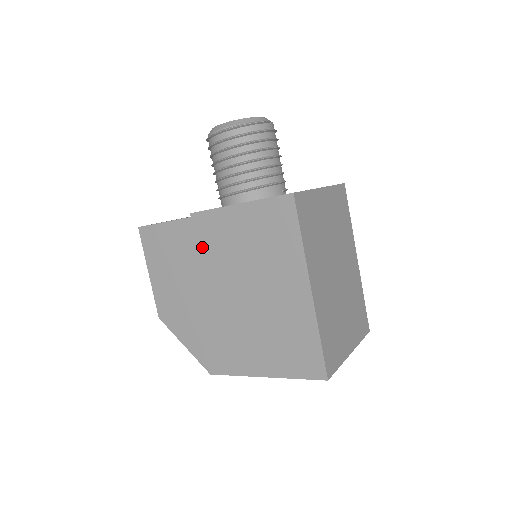
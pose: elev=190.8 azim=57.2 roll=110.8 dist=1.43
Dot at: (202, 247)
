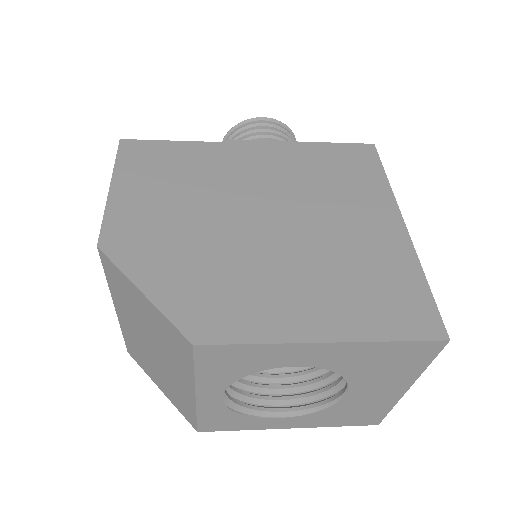
Dot at: (234, 169)
